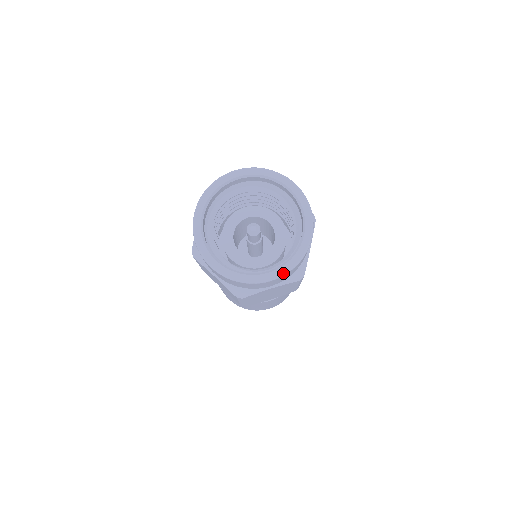
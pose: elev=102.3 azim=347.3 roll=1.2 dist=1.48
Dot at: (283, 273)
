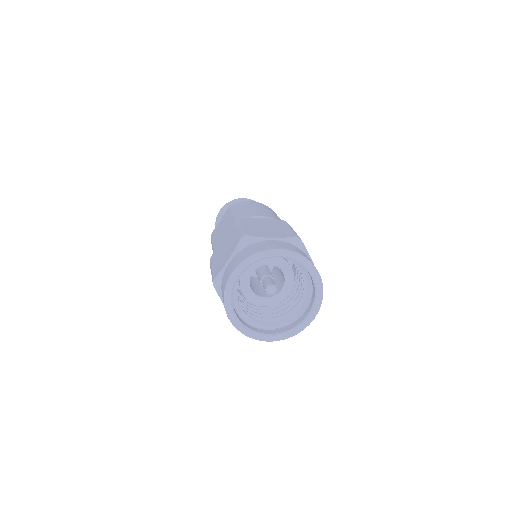
Dot at: (281, 339)
